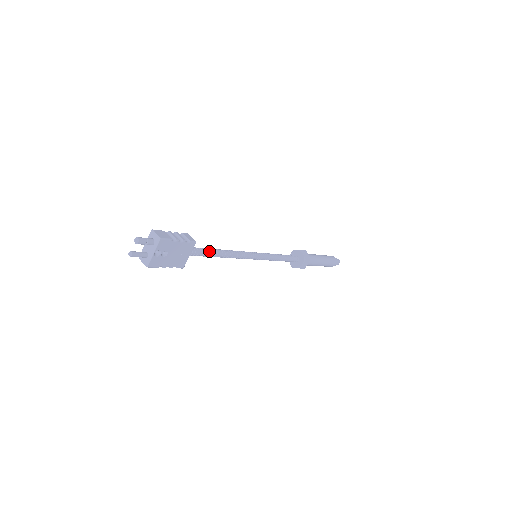
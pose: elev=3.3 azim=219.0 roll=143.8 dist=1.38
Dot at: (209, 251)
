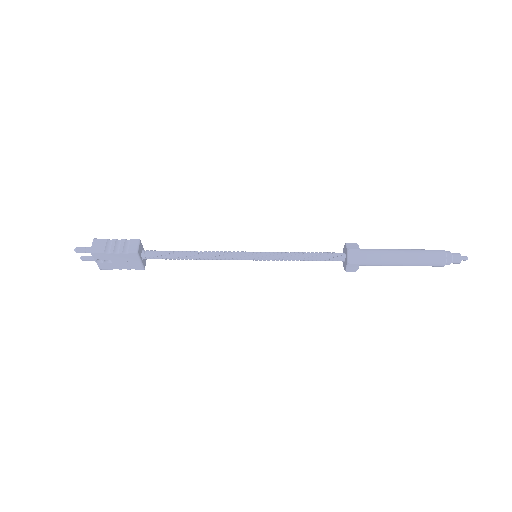
Dot at: (171, 255)
